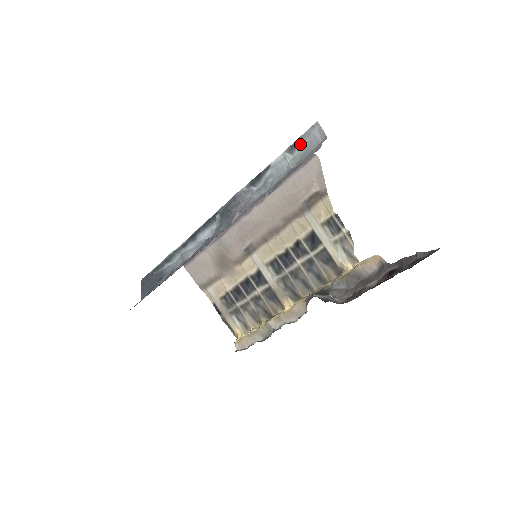
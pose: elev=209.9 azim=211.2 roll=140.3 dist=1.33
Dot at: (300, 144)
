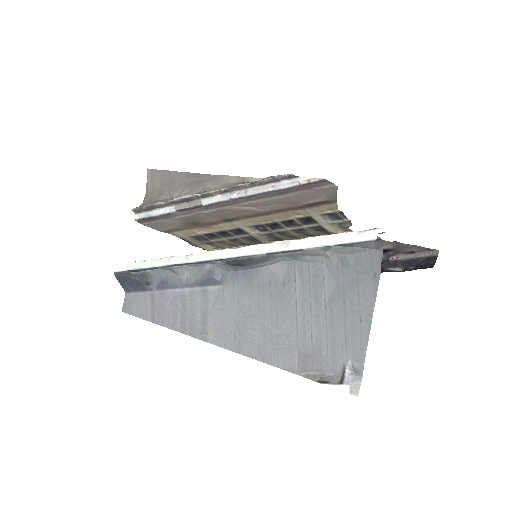
Dot at: (346, 245)
